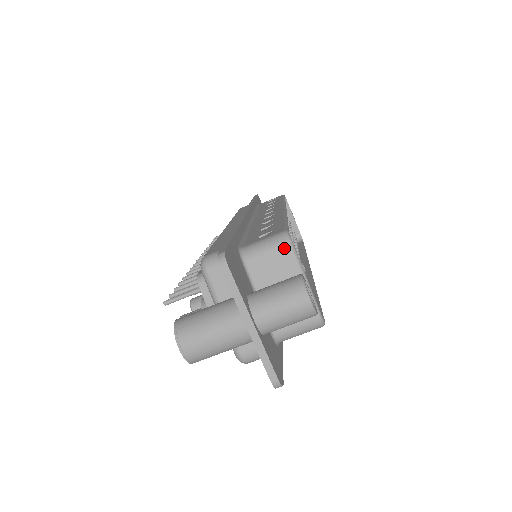
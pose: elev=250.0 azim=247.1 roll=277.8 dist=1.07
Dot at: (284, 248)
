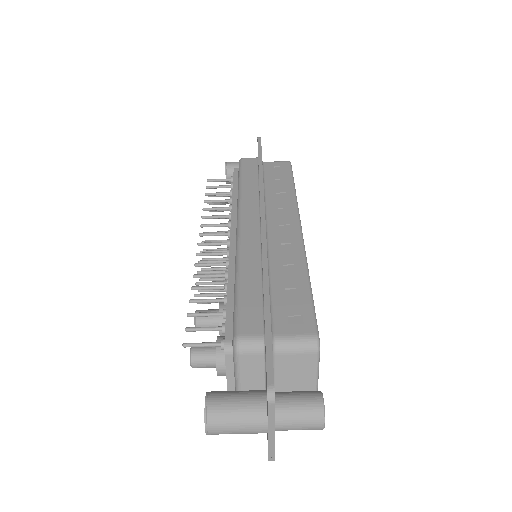
Dot at: (311, 353)
